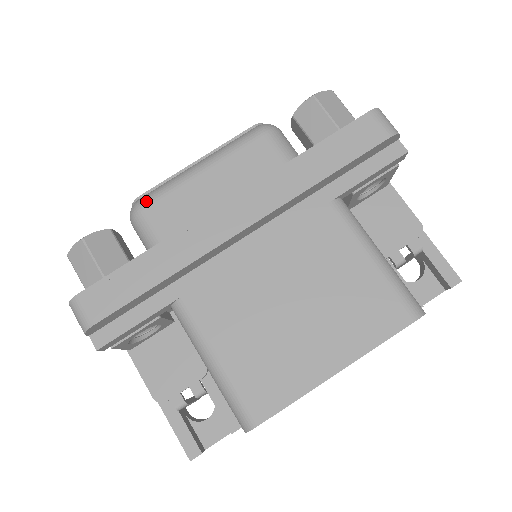
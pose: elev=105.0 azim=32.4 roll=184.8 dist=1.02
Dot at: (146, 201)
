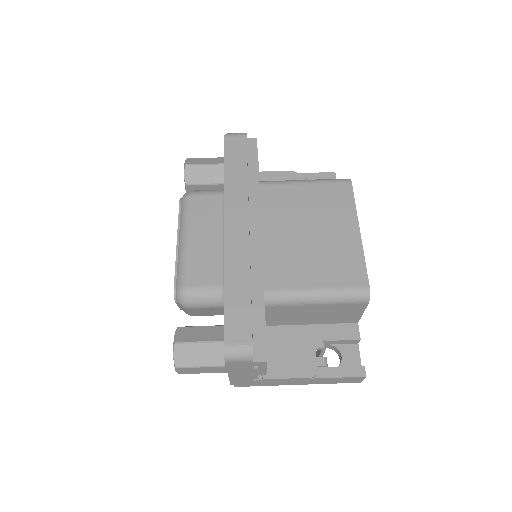
Dot at: (183, 282)
